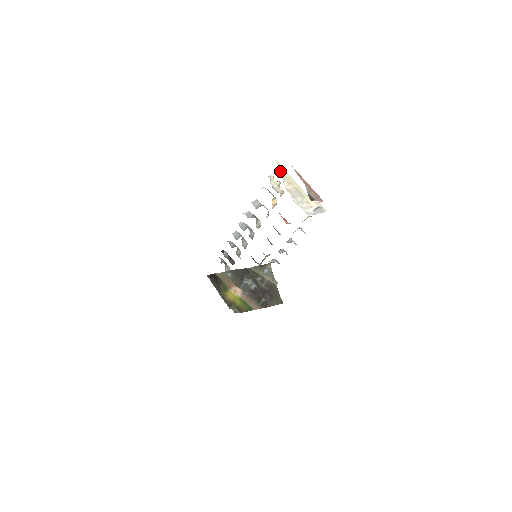
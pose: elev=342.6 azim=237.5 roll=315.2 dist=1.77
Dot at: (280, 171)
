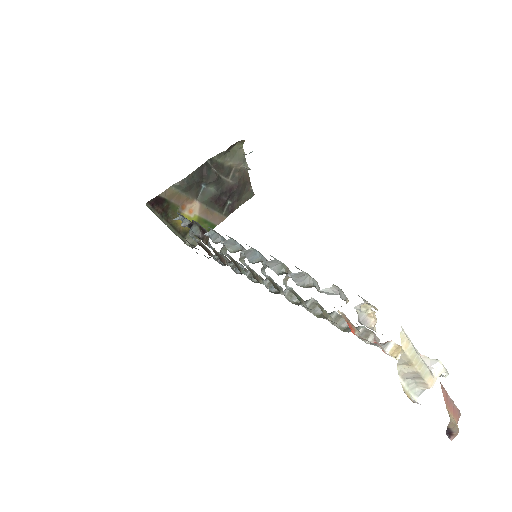
Dot at: (401, 351)
